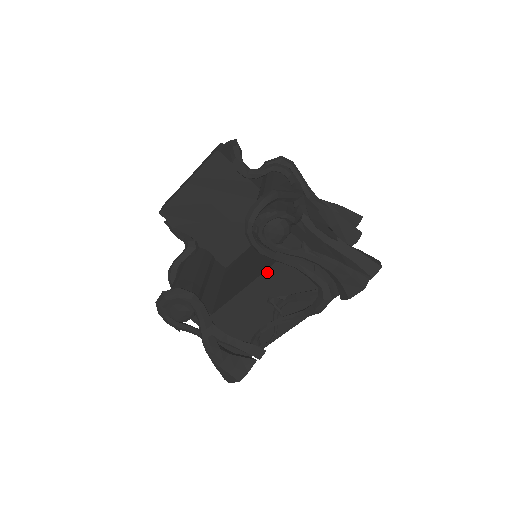
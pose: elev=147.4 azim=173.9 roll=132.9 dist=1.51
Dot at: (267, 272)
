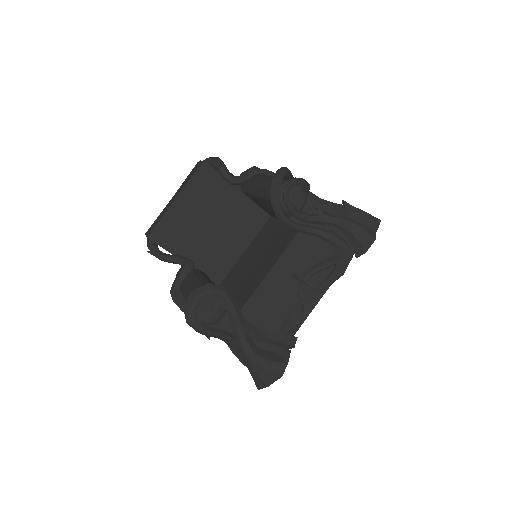
Dot at: (289, 248)
